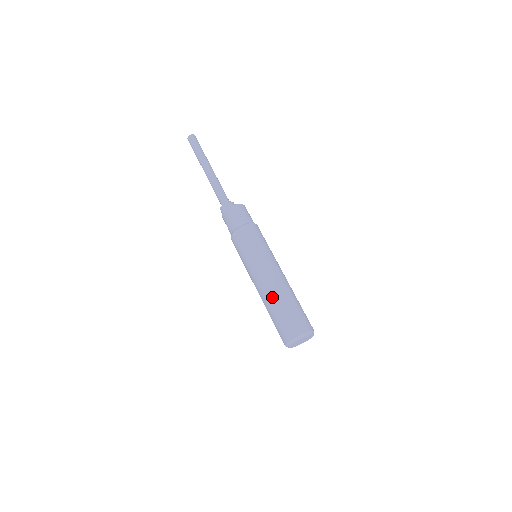
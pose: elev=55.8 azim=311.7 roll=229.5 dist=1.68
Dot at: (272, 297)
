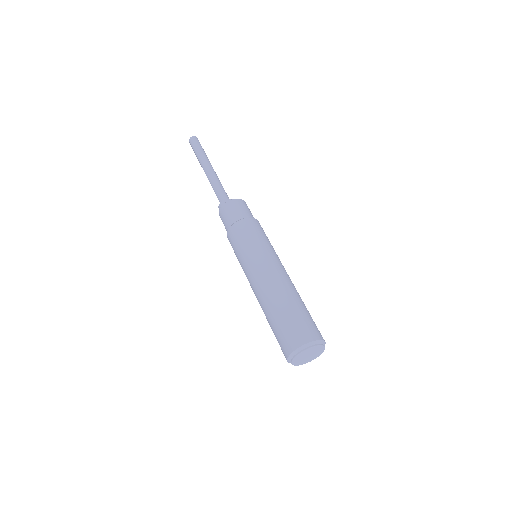
Dot at: (267, 302)
